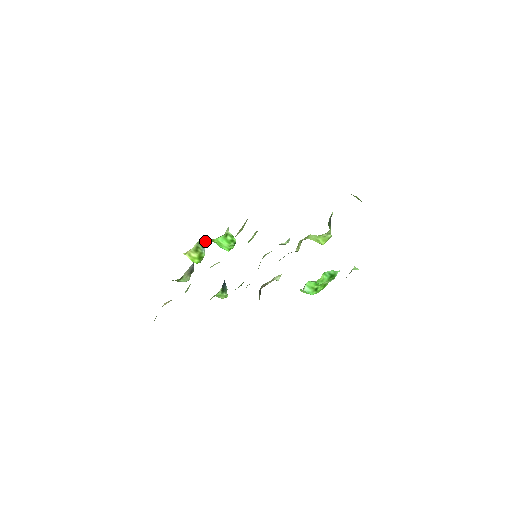
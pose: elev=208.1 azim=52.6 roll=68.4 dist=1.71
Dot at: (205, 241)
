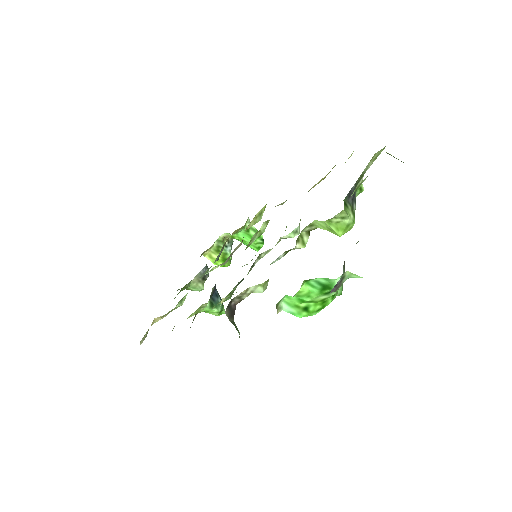
Dot at: occluded
